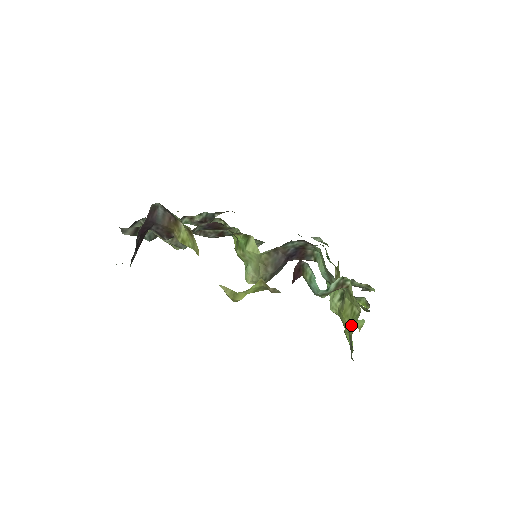
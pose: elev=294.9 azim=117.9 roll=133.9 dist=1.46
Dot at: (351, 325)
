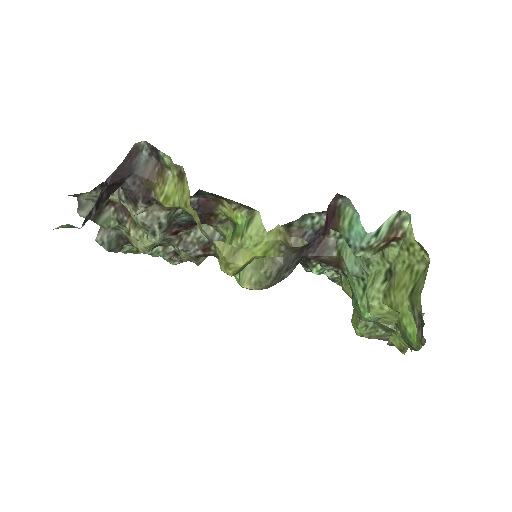
Dot at: (414, 289)
